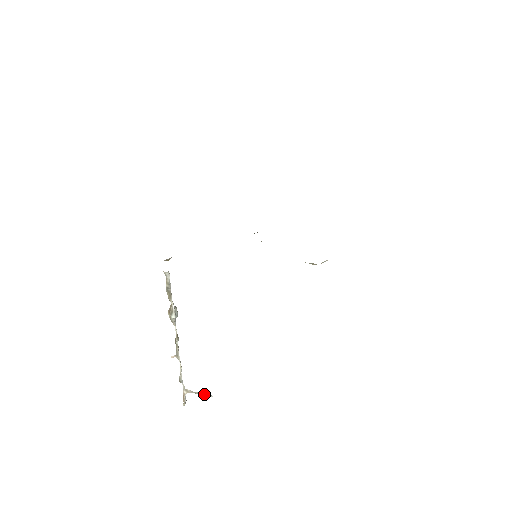
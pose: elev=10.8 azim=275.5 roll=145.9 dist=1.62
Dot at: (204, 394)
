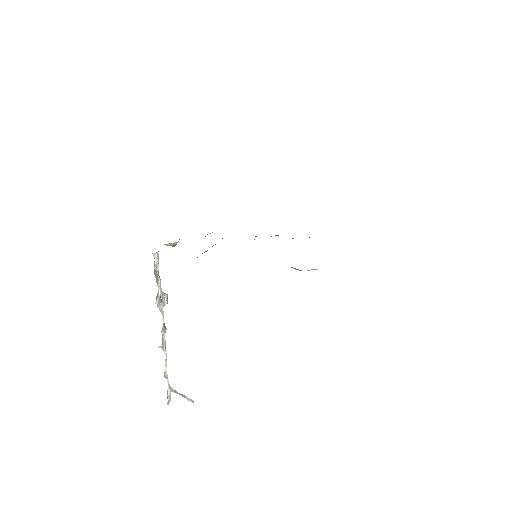
Dot at: (186, 397)
